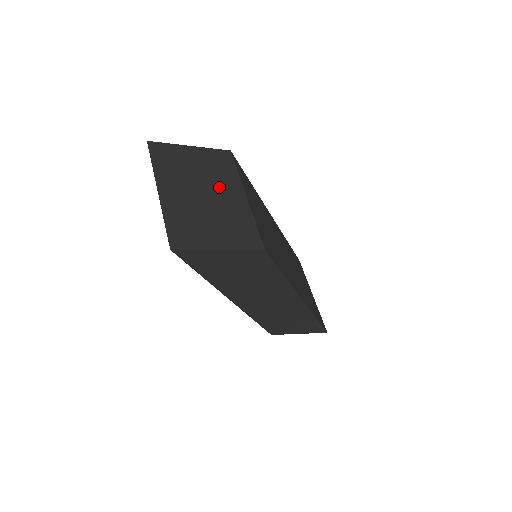
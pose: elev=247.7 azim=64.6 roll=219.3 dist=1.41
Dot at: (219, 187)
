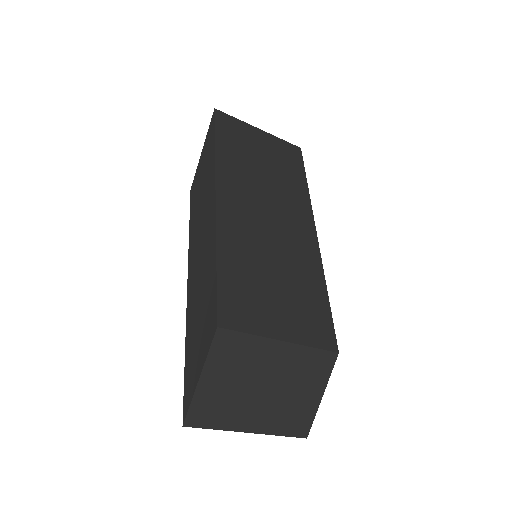
Dot at: (263, 368)
